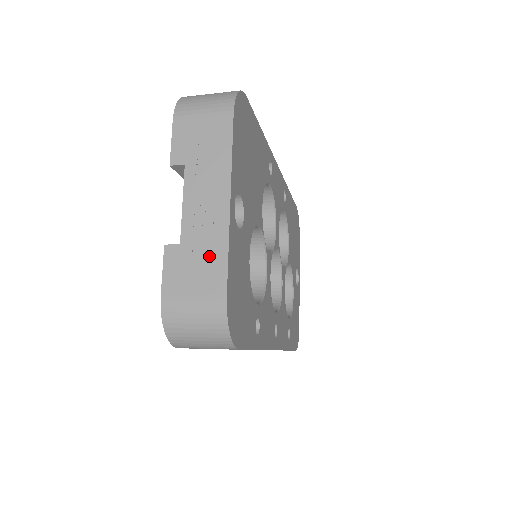
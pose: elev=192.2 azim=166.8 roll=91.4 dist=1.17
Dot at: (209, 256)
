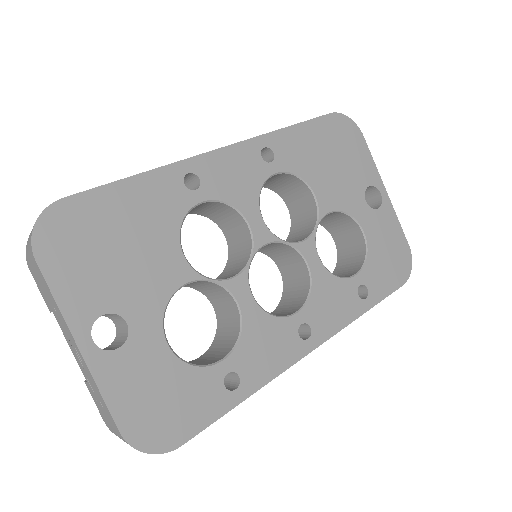
Dot at: (98, 396)
